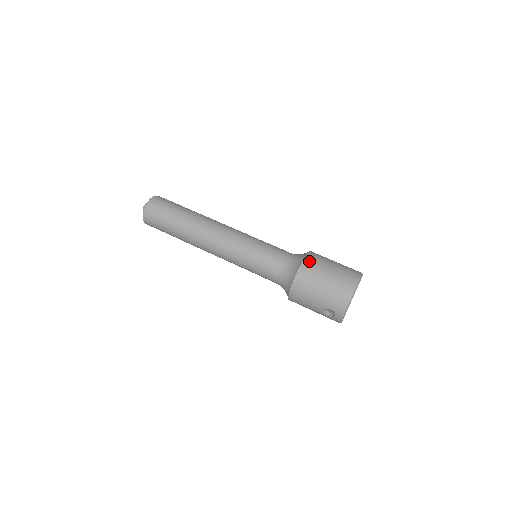
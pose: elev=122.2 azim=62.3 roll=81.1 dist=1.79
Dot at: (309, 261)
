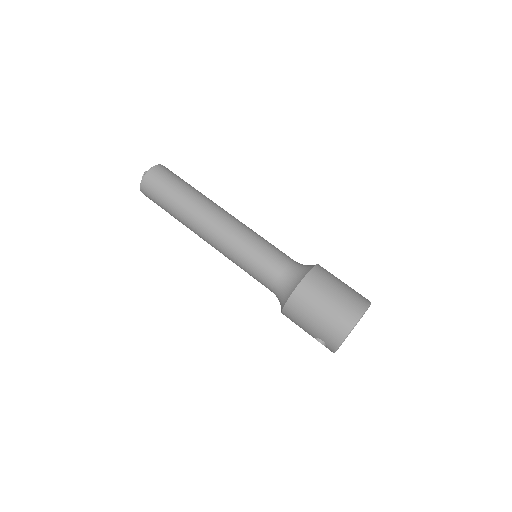
Dot at: (308, 283)
